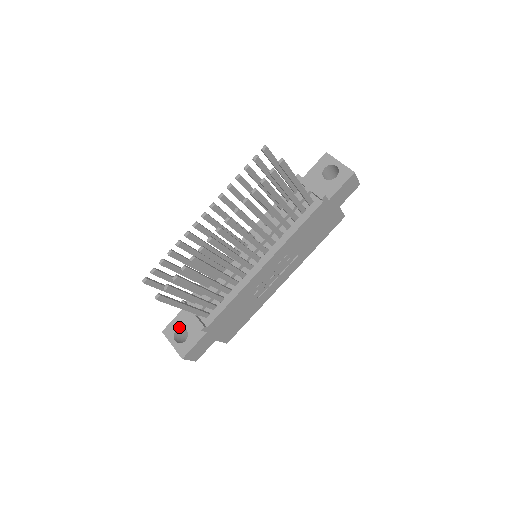
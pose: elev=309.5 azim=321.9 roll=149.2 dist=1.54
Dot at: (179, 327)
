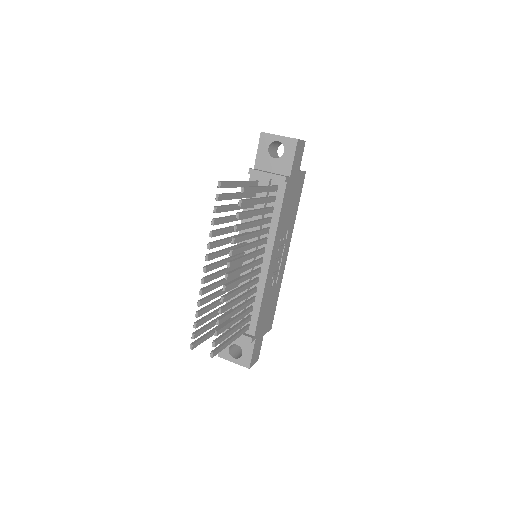
Dot at: (230, 346)
